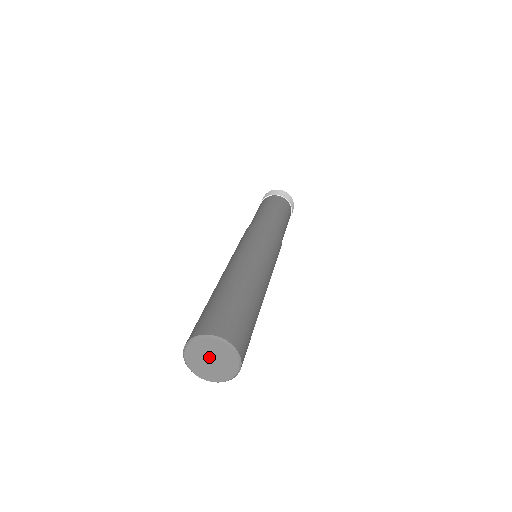
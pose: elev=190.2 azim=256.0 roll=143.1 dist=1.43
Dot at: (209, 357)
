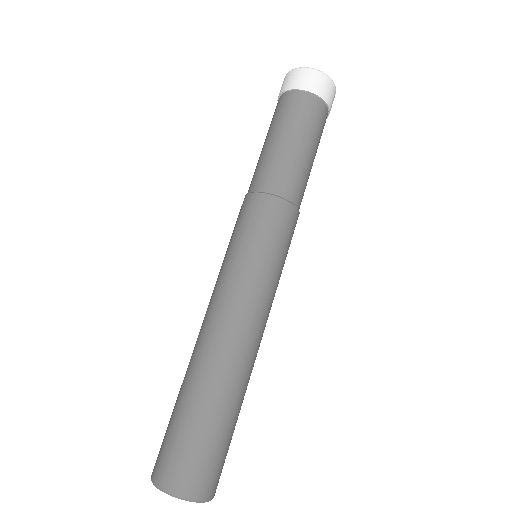
Dot at: occluded
